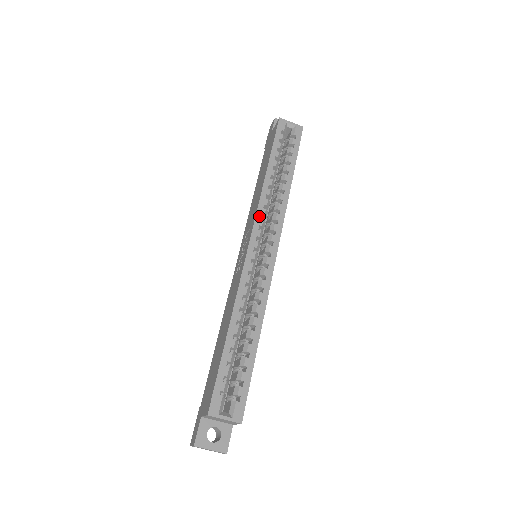
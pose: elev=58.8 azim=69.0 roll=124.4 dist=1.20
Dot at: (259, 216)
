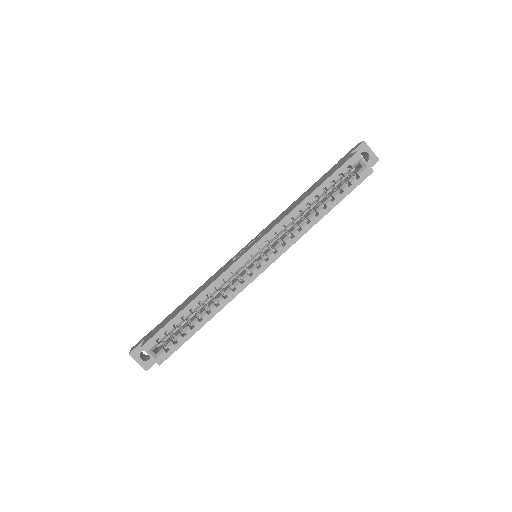
Dot at: (273, 232)
